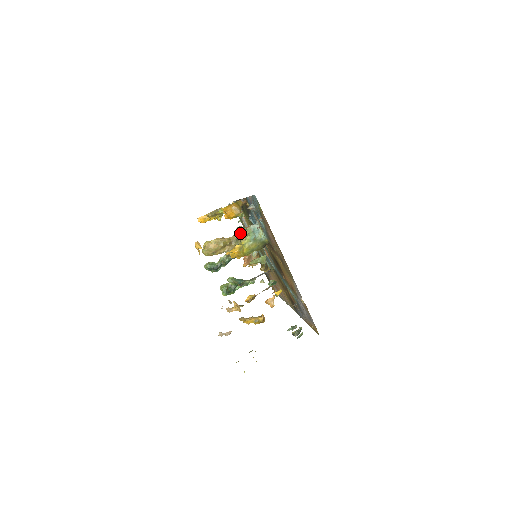
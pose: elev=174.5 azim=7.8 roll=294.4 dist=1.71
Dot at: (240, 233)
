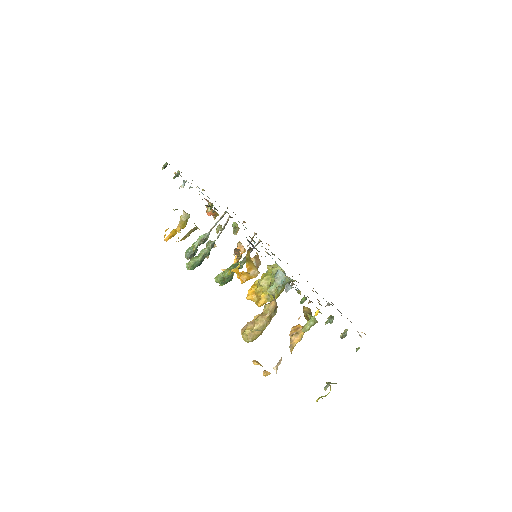
Dot at: occluded
